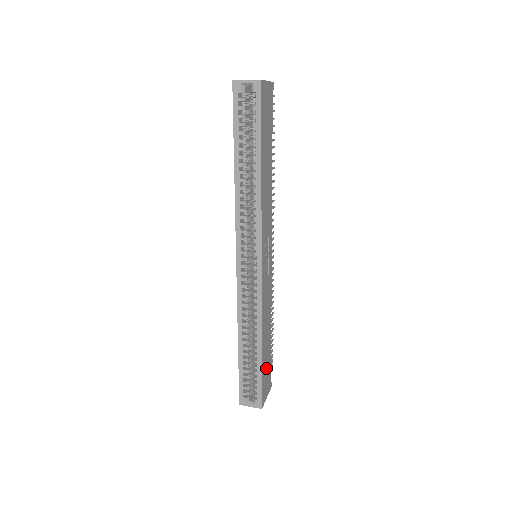
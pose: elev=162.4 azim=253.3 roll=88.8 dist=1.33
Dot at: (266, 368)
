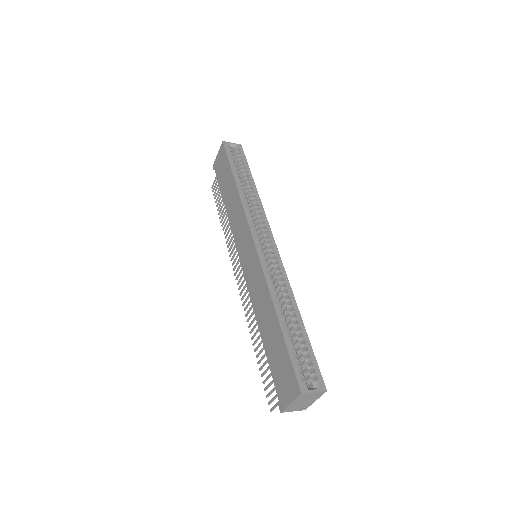
Dot at: occluded
